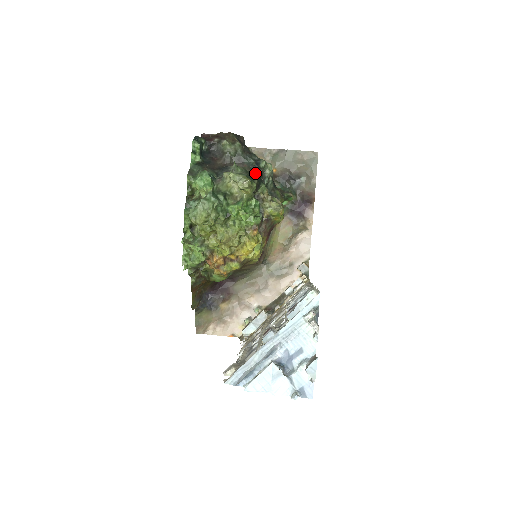
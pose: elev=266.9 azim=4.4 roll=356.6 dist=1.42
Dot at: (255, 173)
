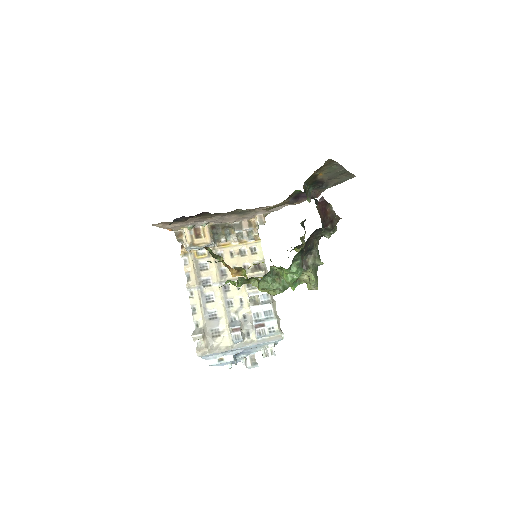
Dot at: occluded
